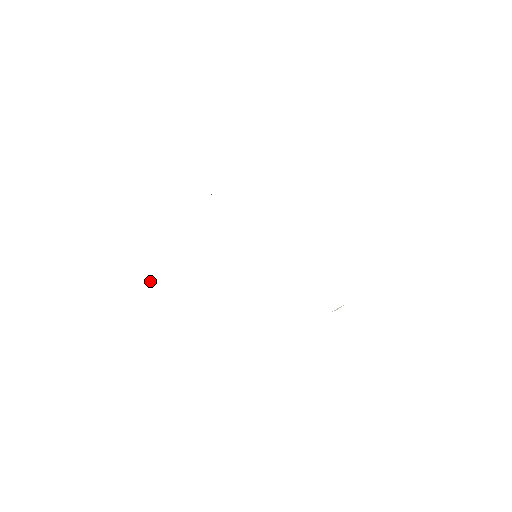
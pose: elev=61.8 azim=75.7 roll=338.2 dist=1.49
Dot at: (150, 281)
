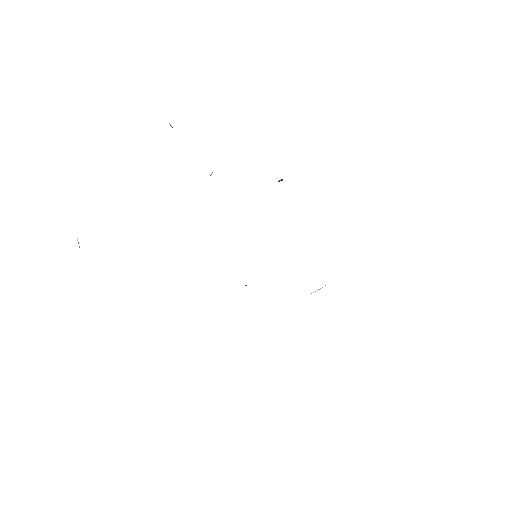
Dot at: (78, 243)
